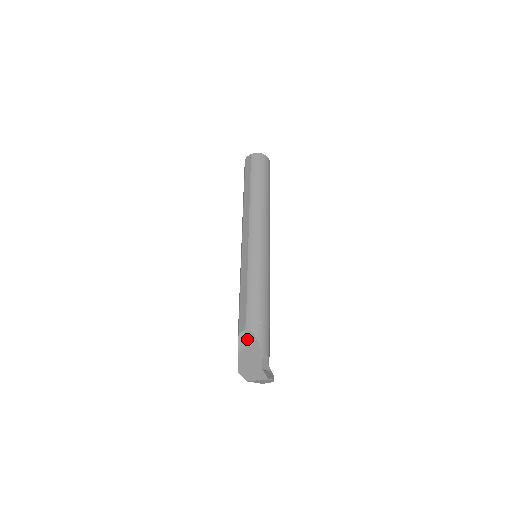
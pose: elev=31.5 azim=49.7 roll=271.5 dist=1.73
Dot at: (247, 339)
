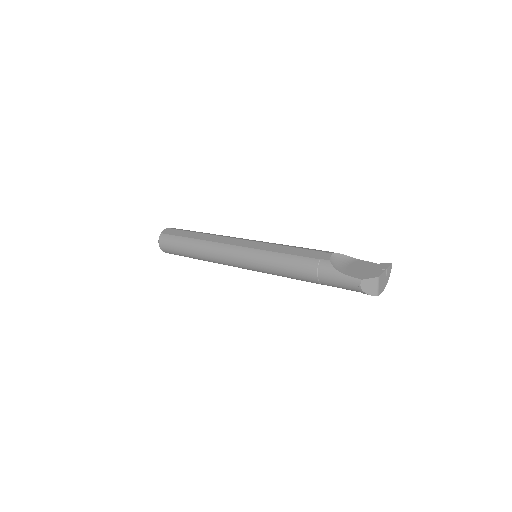
Dot at: (339, 261)
